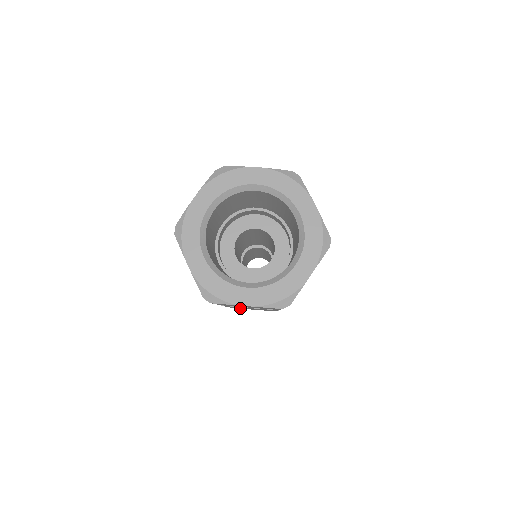
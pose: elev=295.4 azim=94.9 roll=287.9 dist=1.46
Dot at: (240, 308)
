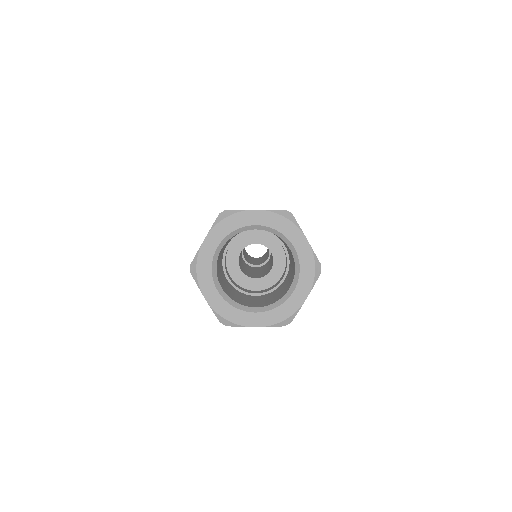
Dot at: occluded
